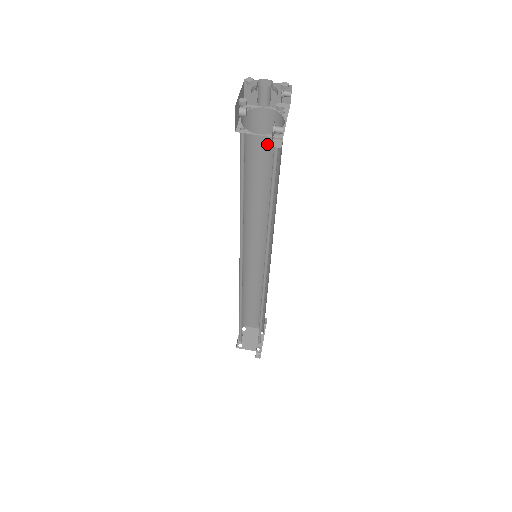
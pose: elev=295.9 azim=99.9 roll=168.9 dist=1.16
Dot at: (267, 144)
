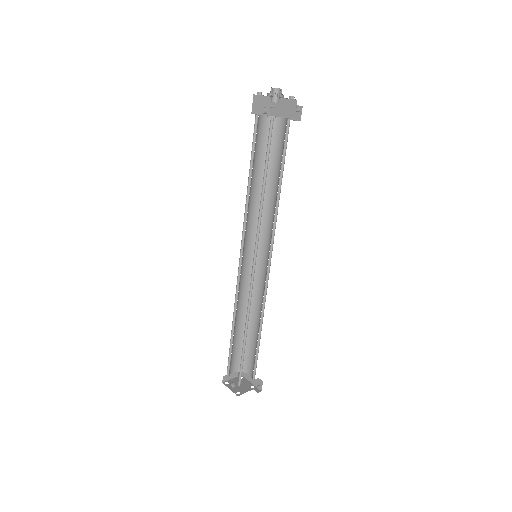
Dot at: (261, 145)
